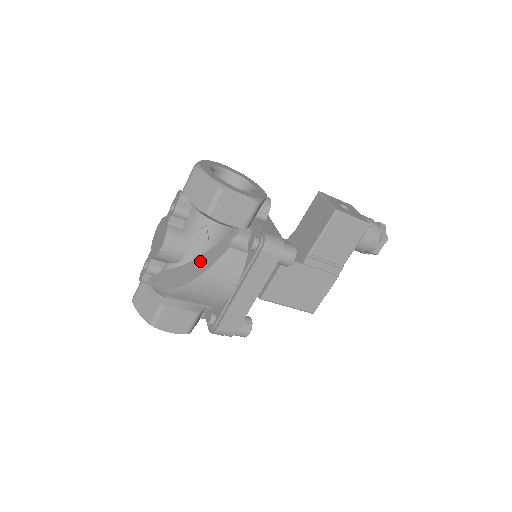
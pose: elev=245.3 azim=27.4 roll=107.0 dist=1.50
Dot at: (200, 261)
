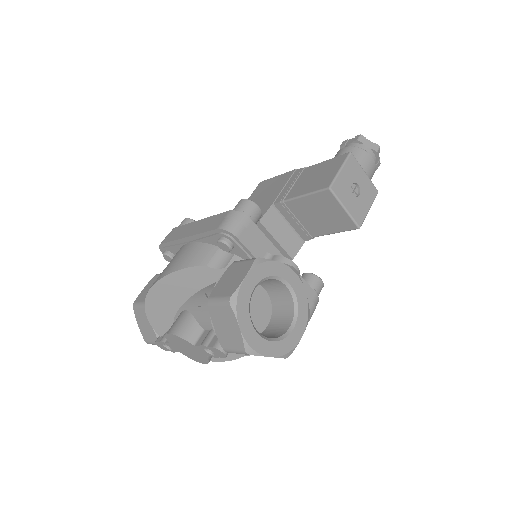
Dot at: occluded
